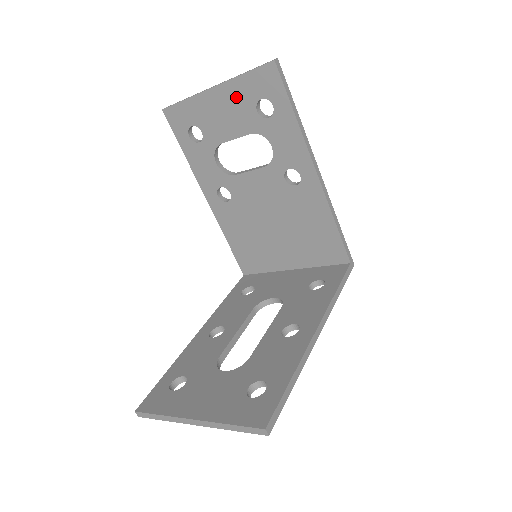
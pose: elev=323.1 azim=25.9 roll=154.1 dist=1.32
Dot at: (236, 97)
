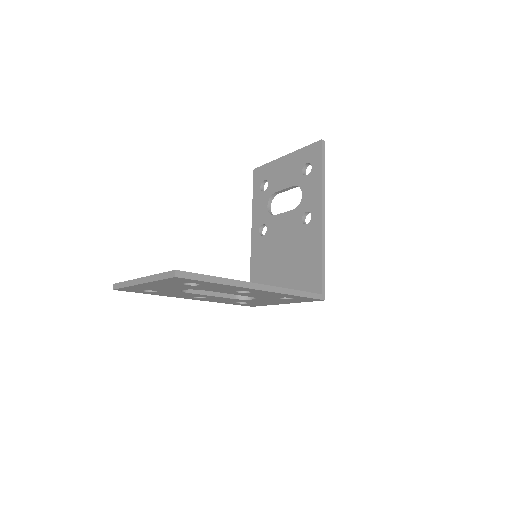
Dot at: (294, 162)
